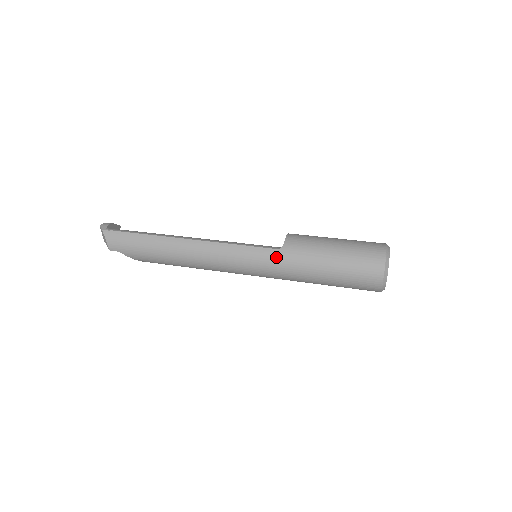
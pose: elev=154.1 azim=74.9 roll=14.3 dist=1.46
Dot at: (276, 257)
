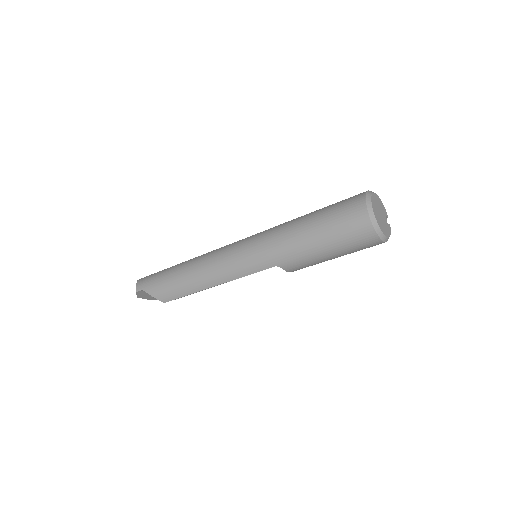
Dot at: (267, 232)
